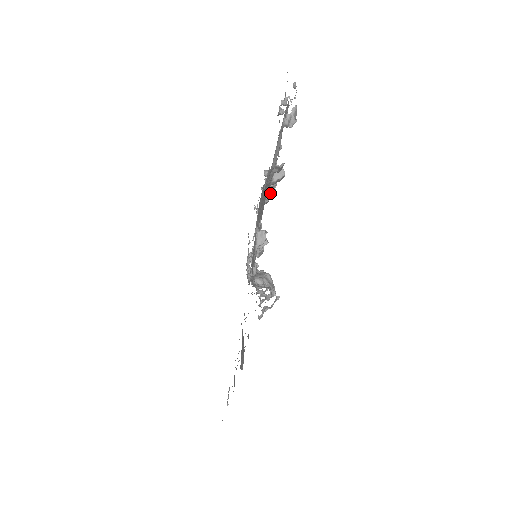
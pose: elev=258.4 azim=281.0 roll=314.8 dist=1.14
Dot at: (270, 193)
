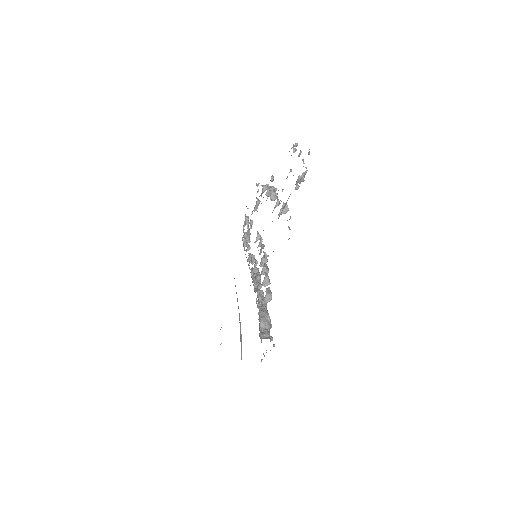
Dot at: occluded
